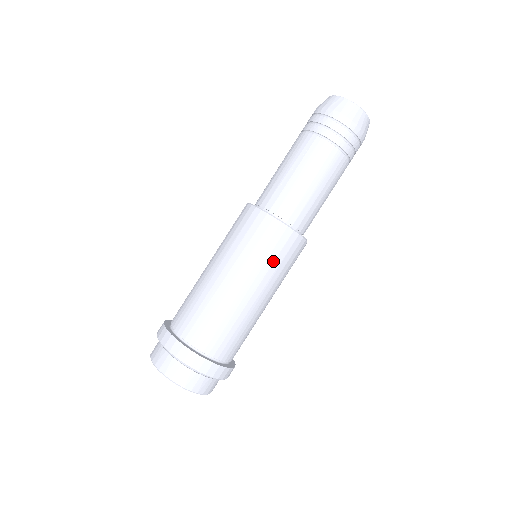
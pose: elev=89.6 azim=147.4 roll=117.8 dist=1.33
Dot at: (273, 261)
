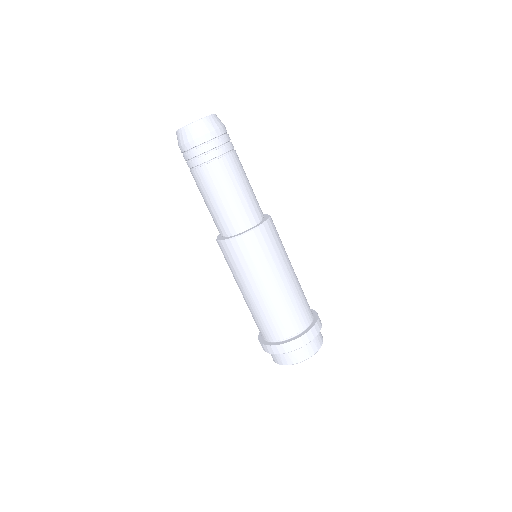
Dot at: (241, 266)
